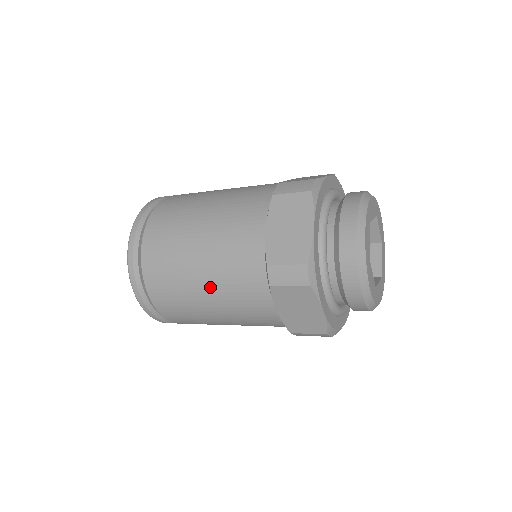
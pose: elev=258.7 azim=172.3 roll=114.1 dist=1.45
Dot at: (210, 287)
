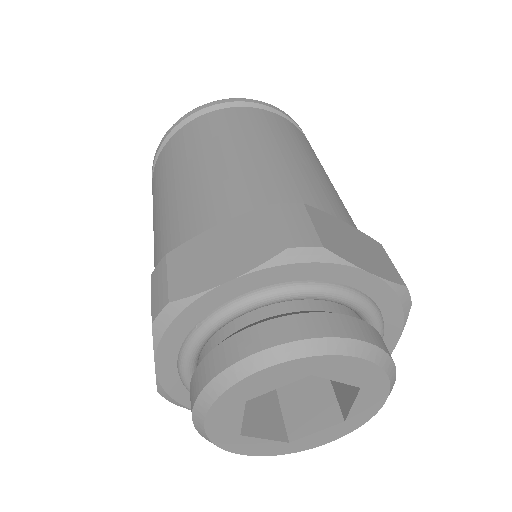
Dot at: occluded
